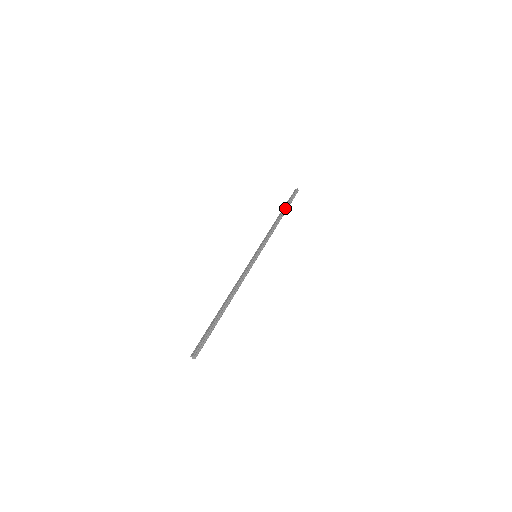
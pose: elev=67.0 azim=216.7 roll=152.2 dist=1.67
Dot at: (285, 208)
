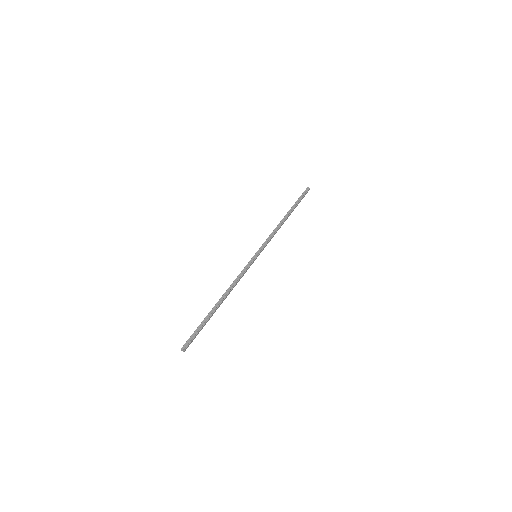
Dot at: (292, 207)
